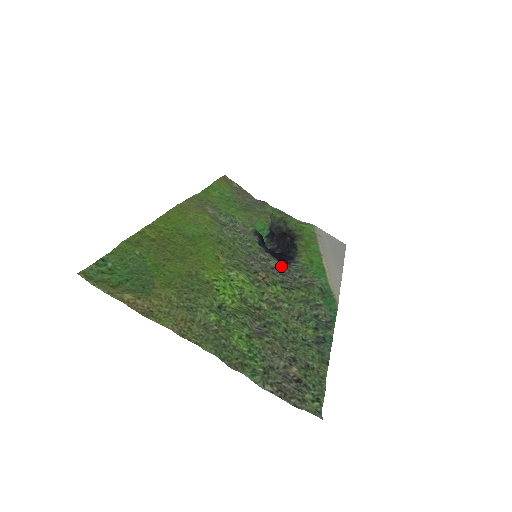
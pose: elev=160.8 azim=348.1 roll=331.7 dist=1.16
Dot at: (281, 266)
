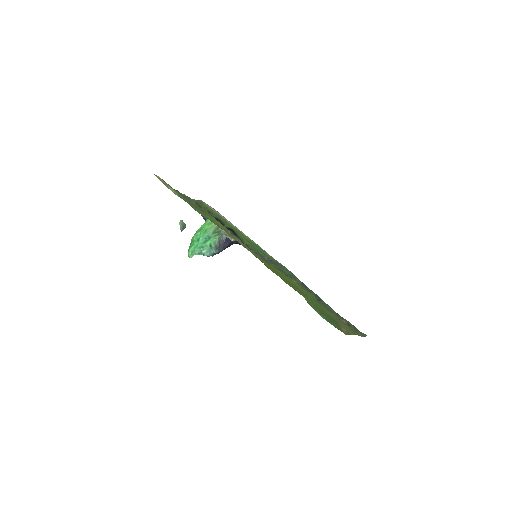
Dot at: (257, 255)
